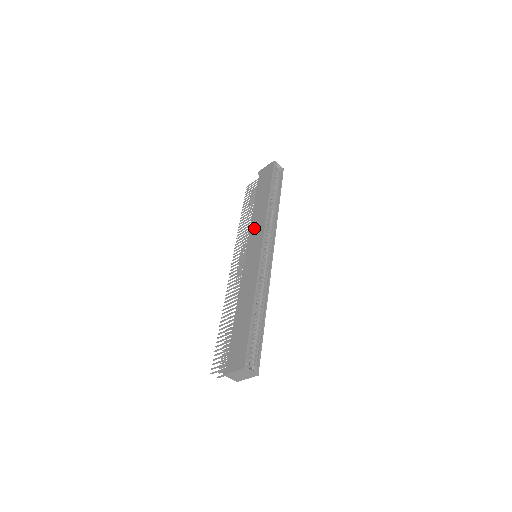
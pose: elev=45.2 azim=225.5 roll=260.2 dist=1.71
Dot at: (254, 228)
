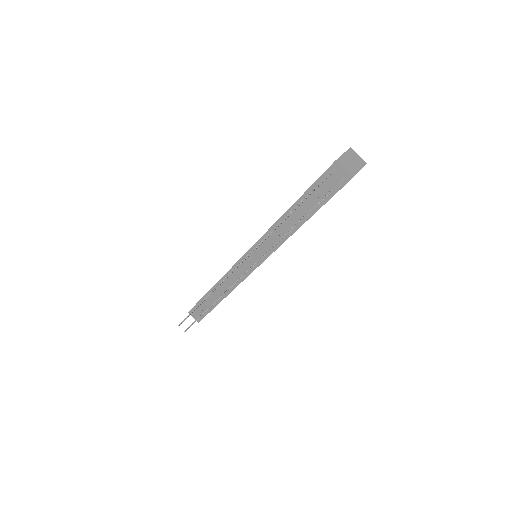
Dot at: occluded
